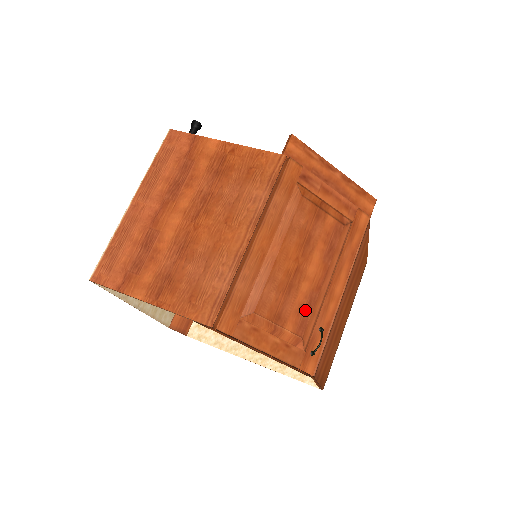
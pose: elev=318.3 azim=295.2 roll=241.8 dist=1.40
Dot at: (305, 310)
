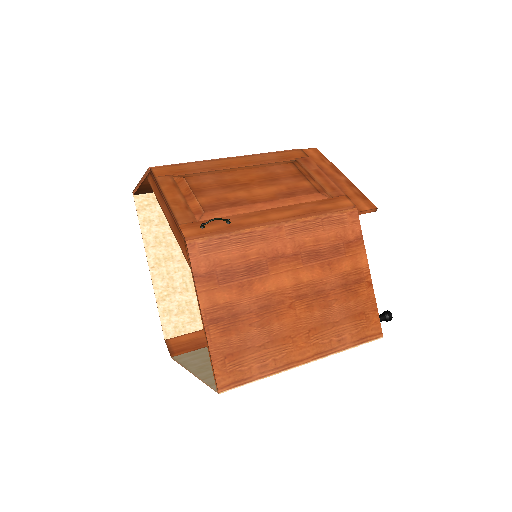
Dot at: (227, 203)
